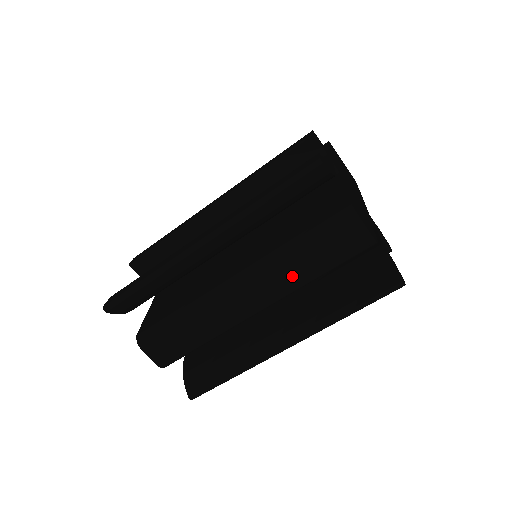
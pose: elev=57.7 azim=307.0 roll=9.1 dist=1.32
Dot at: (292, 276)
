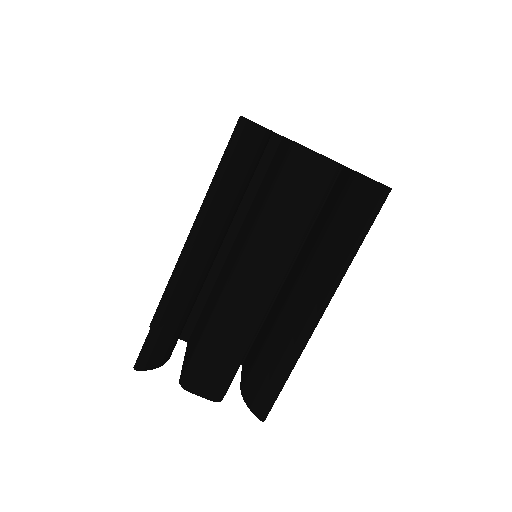
Dot at: (283, 239)
